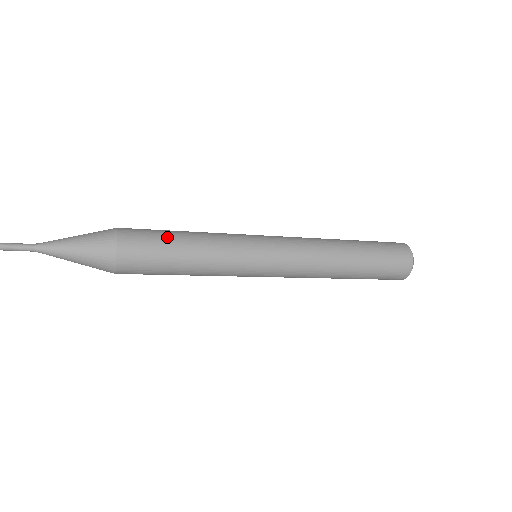
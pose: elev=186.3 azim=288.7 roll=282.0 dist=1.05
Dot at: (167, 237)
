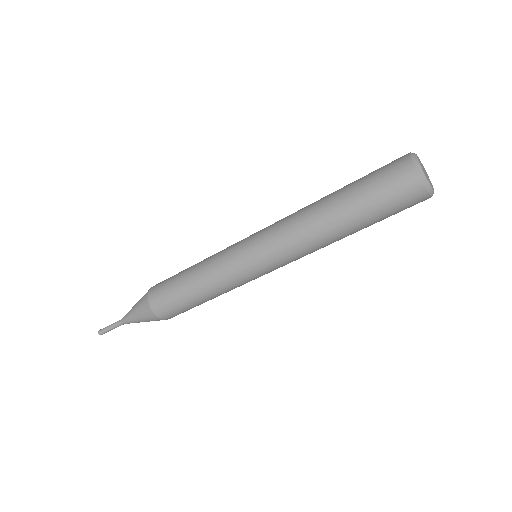
Dot at: (176, 283)
